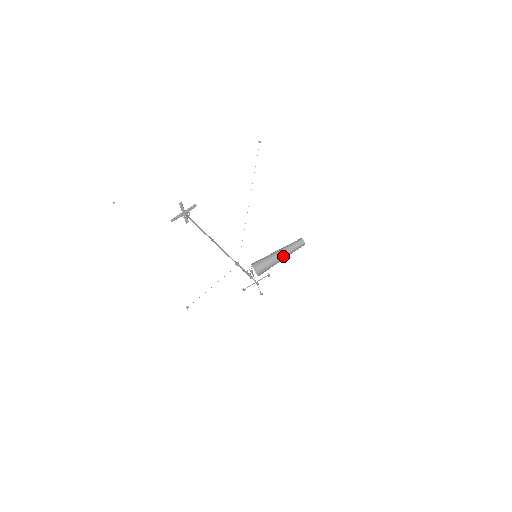
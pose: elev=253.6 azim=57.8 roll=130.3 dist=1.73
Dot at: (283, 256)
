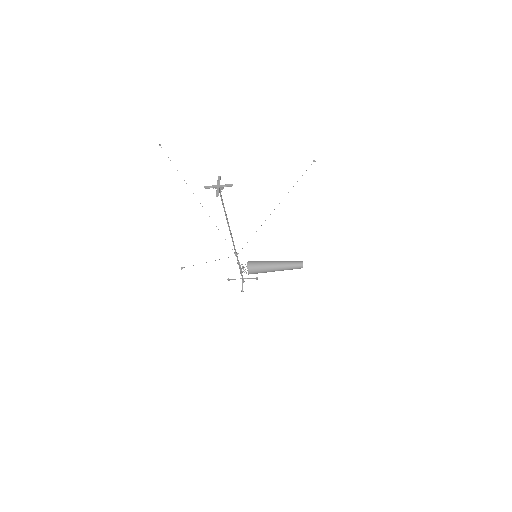
Dot at: (279, 268)
